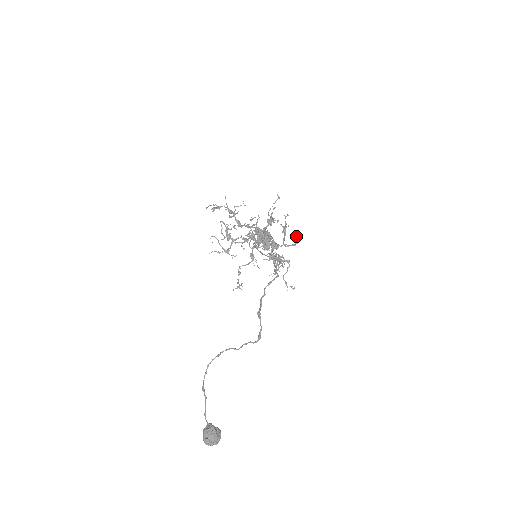
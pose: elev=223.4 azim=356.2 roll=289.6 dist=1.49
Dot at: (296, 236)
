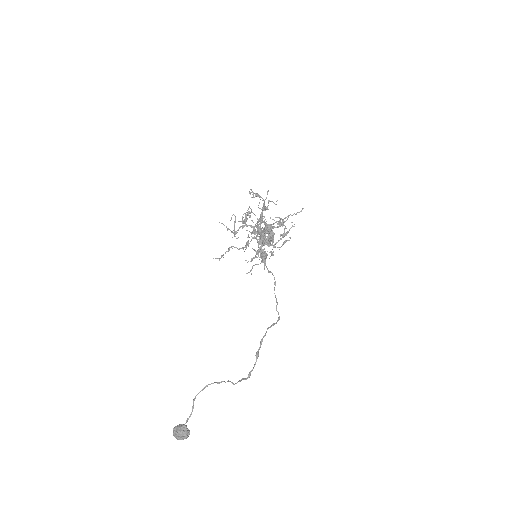
Dot at: (285, 241)
